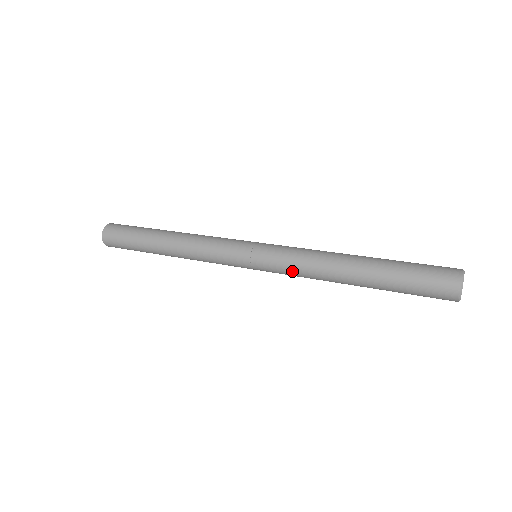
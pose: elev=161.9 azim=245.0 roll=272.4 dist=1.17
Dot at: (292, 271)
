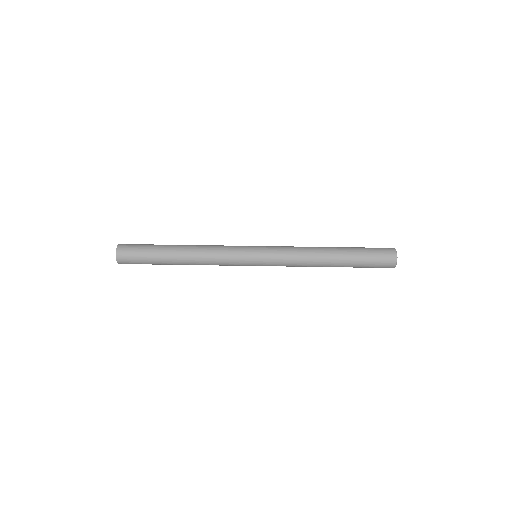
Dot at: (288, 260)
